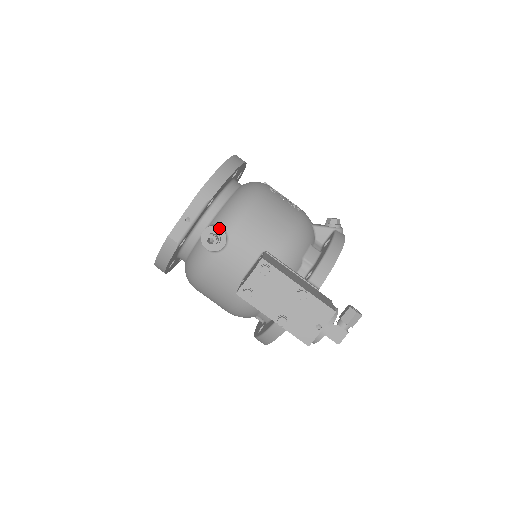
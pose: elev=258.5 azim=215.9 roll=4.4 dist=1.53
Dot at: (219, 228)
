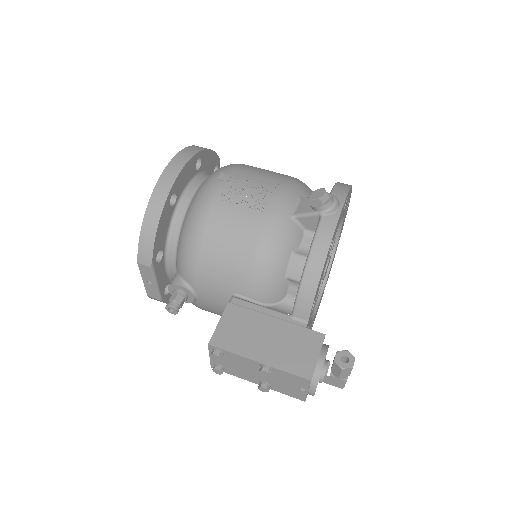
Dot at: (178, 285)
